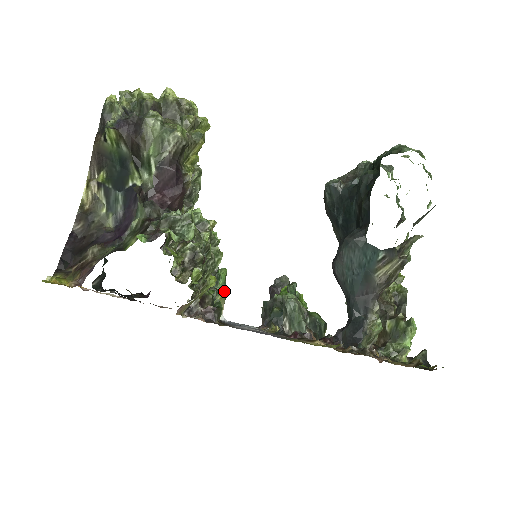
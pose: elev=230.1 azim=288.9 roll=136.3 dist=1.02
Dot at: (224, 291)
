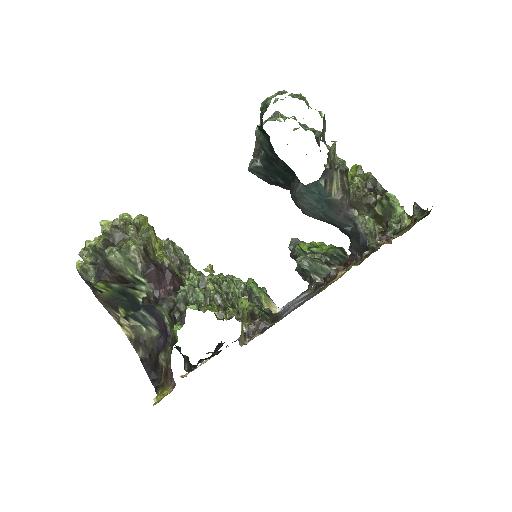
Dot at: (262, 293)
